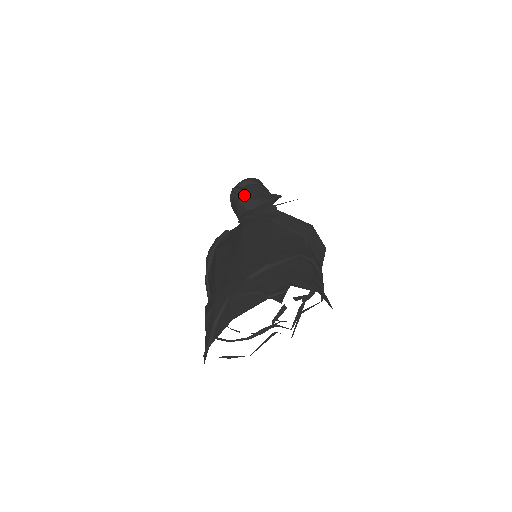
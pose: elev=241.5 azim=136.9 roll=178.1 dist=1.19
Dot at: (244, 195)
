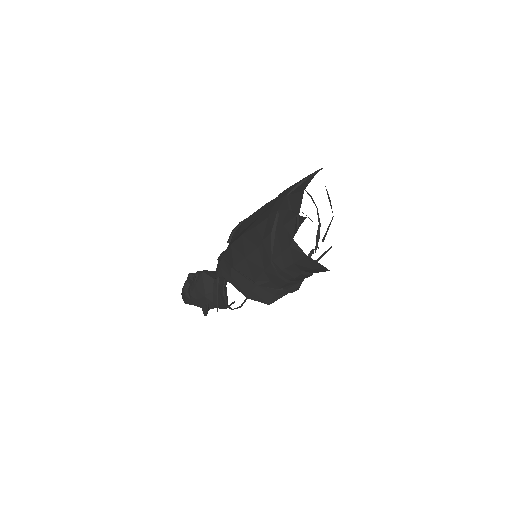
Dot at: occluded
